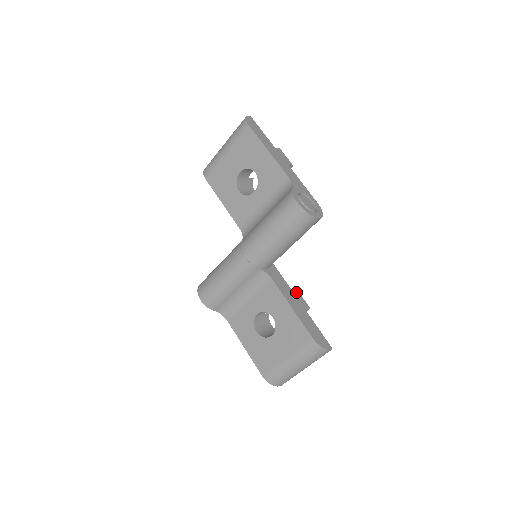
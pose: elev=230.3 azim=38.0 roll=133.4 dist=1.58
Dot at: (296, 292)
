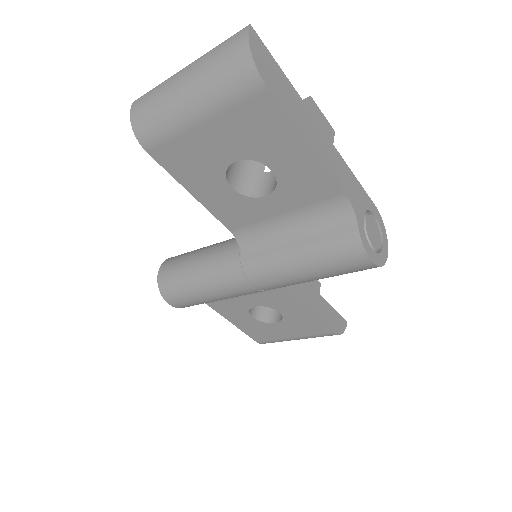
Dot at: occluded
